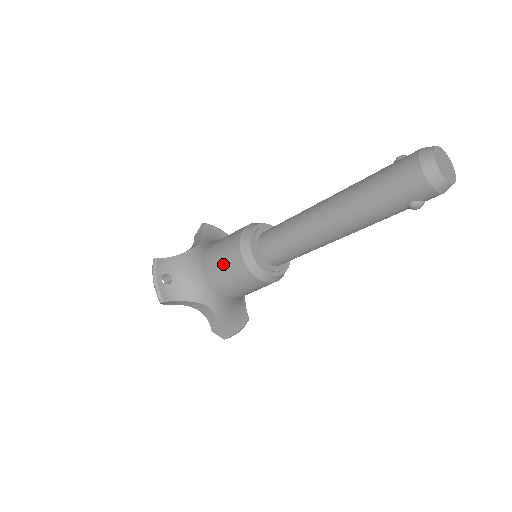
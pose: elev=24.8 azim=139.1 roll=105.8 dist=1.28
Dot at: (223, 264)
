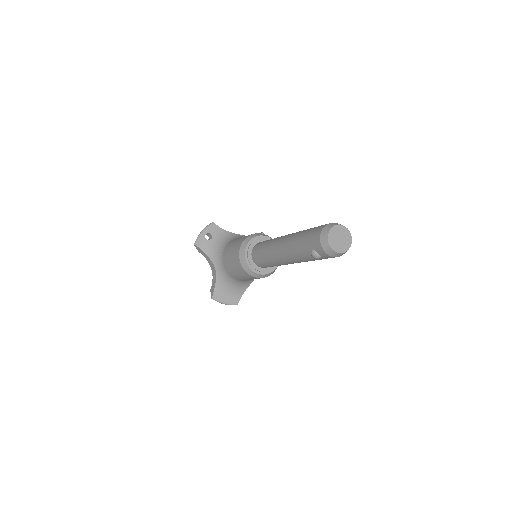
Dot at: (234, 244)
